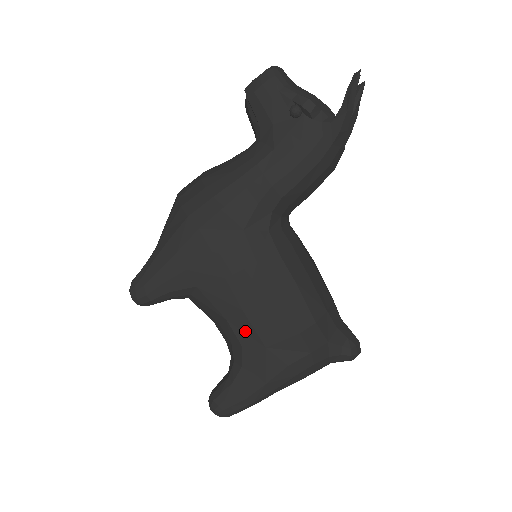
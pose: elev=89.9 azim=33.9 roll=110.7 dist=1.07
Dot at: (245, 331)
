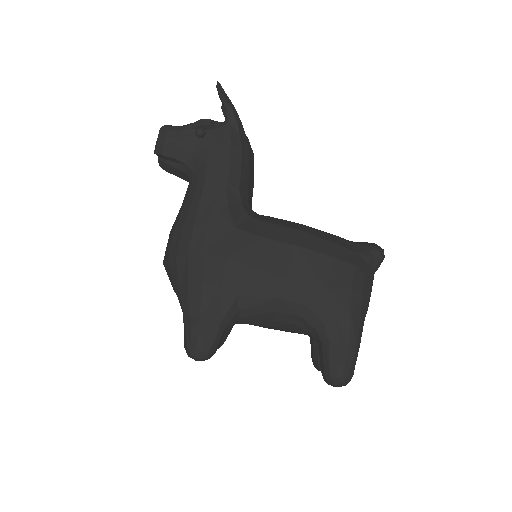
Dot at: (300, 292)
